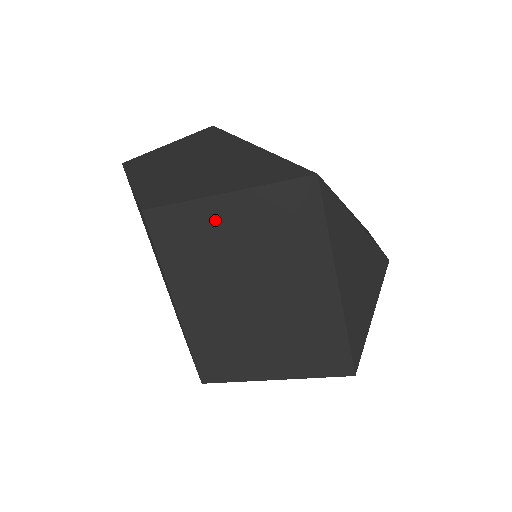
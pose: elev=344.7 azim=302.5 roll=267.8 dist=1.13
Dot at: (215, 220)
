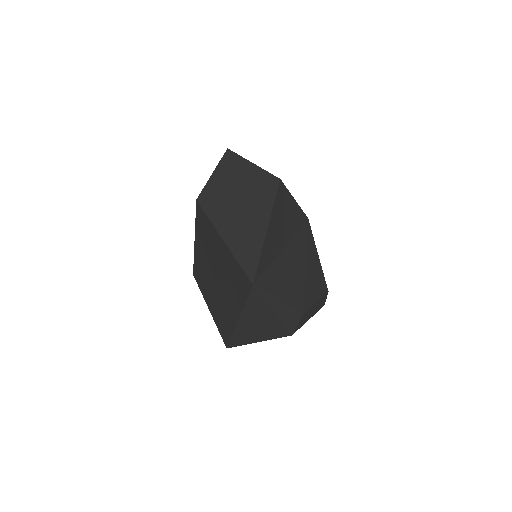
Dot at: (216, 241)
